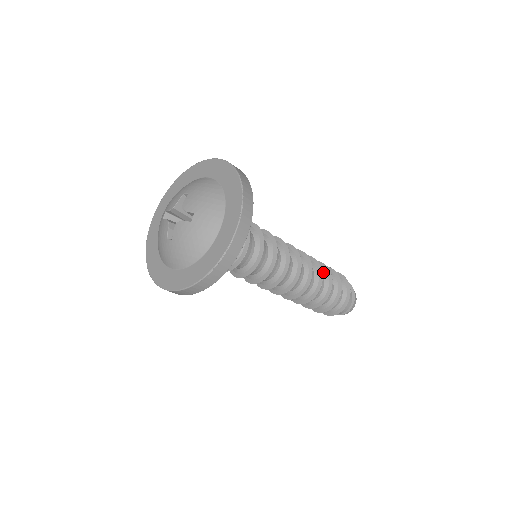
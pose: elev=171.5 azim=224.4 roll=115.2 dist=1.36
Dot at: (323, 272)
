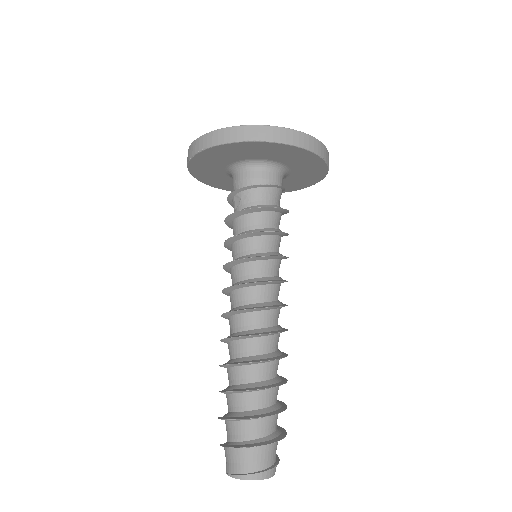
Dot at: occluded
